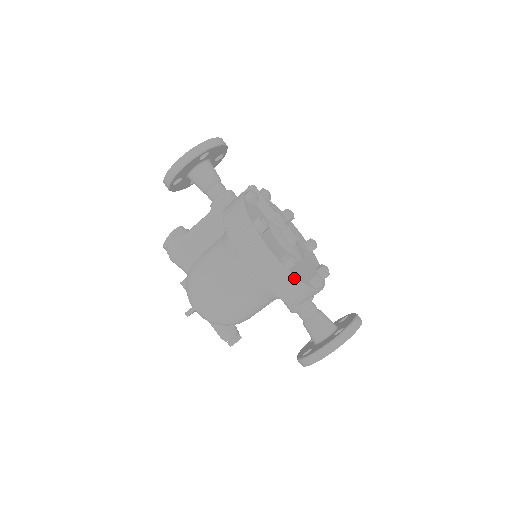
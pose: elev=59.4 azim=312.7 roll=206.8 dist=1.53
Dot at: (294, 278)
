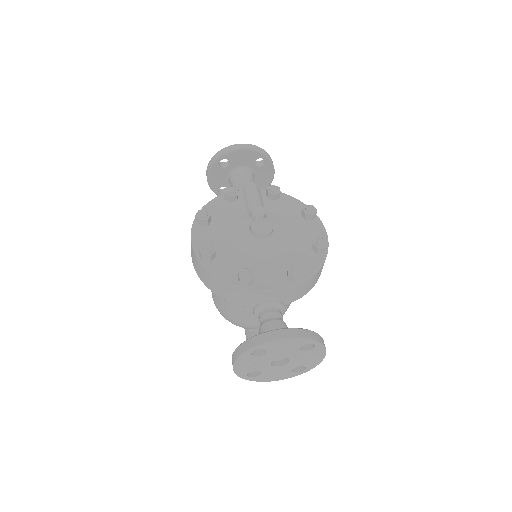
Dot at: (207, 270)
